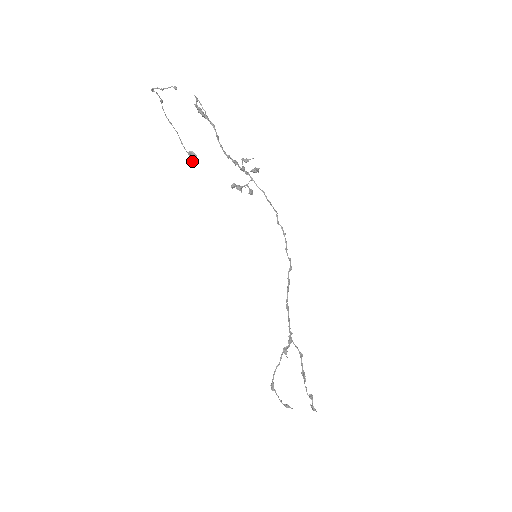
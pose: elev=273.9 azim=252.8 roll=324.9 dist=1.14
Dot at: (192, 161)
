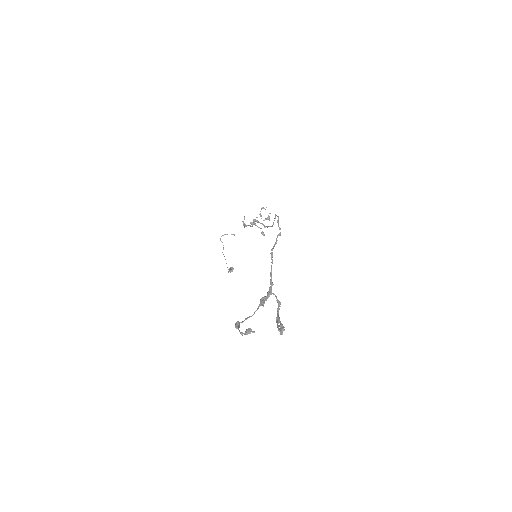
Dot at: (230, 272)
